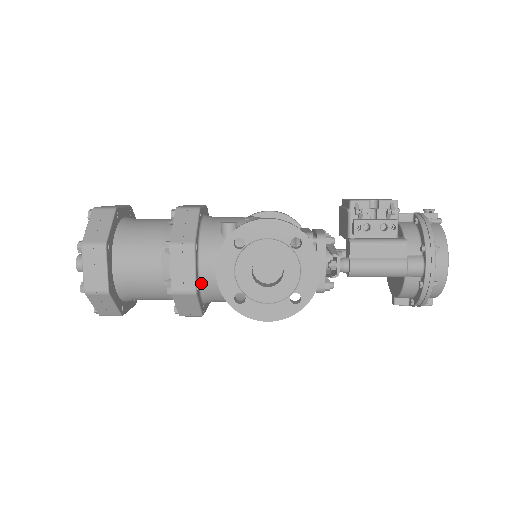
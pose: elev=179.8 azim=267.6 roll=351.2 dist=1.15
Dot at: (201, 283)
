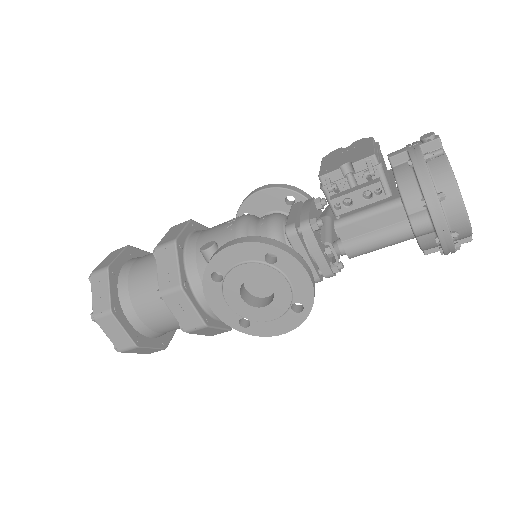
Dot at: (209, 312)
